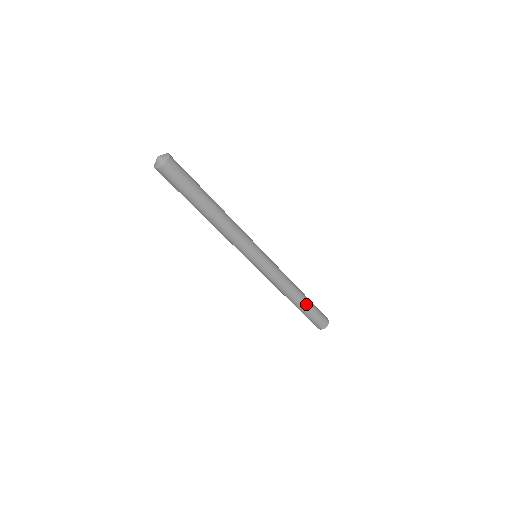
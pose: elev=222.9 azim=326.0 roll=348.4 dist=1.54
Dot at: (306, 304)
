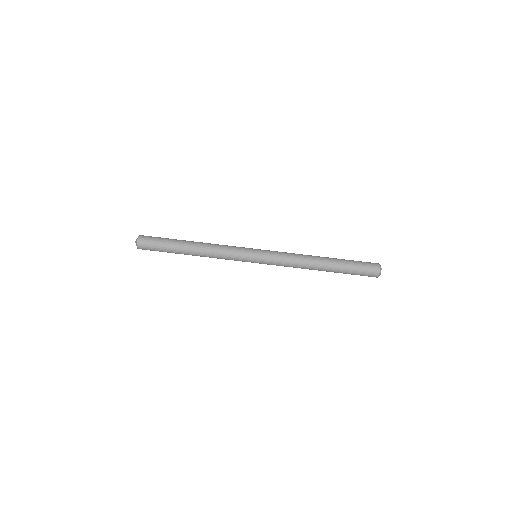
Dot at: (335, 259)
